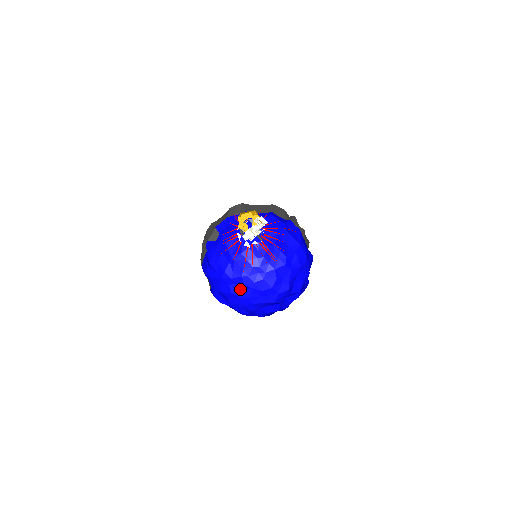
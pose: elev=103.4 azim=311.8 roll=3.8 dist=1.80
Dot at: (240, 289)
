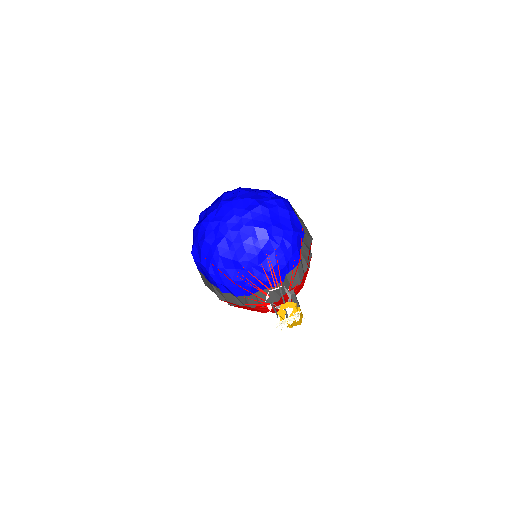
Dot at: (214, 236)
